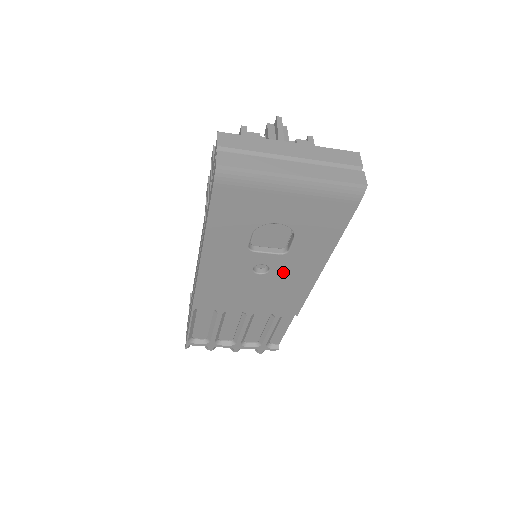
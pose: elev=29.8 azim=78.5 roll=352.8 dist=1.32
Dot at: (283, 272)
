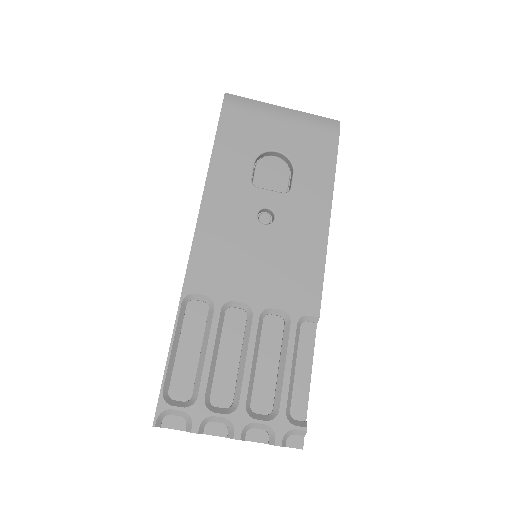
Dot at: (290, 223)
